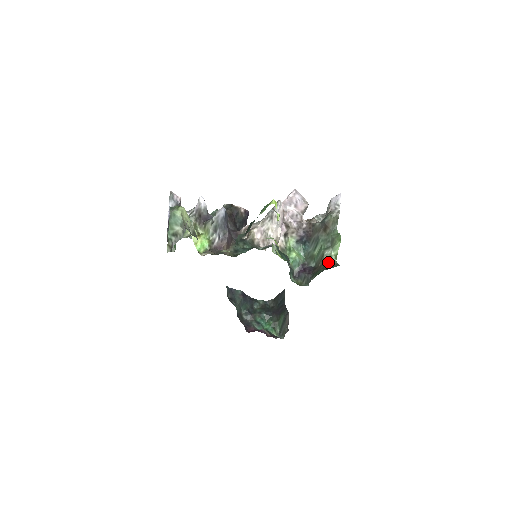
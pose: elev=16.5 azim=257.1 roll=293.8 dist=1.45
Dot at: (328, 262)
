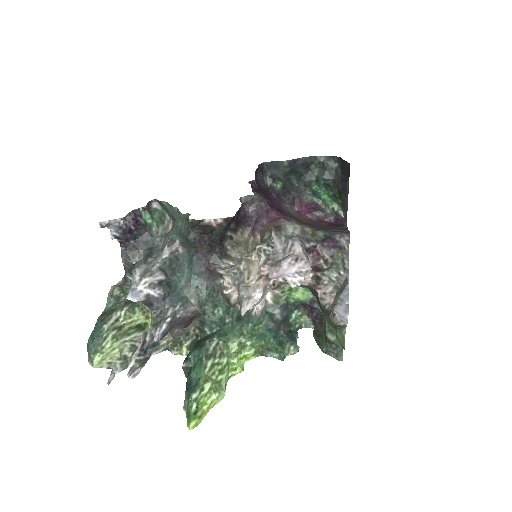
Dot at: occluded
